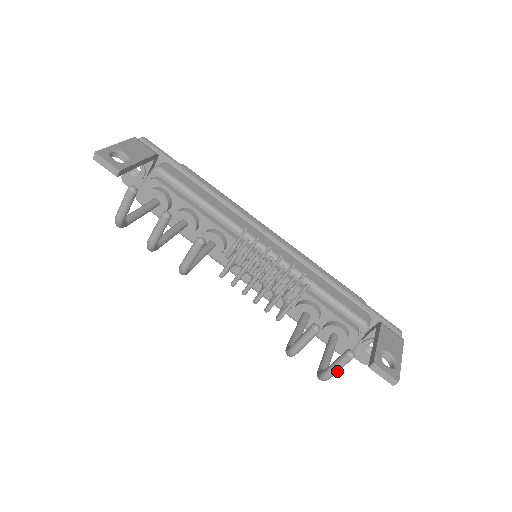
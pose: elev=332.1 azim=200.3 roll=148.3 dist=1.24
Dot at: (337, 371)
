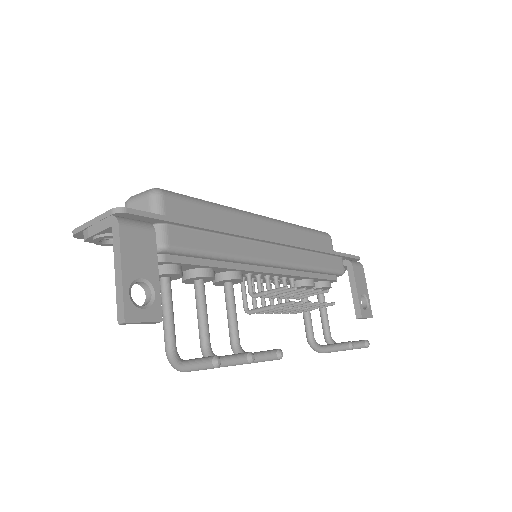
Dot at: occluded
